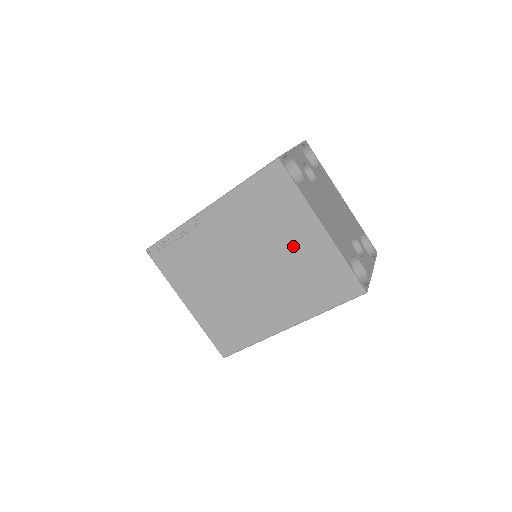
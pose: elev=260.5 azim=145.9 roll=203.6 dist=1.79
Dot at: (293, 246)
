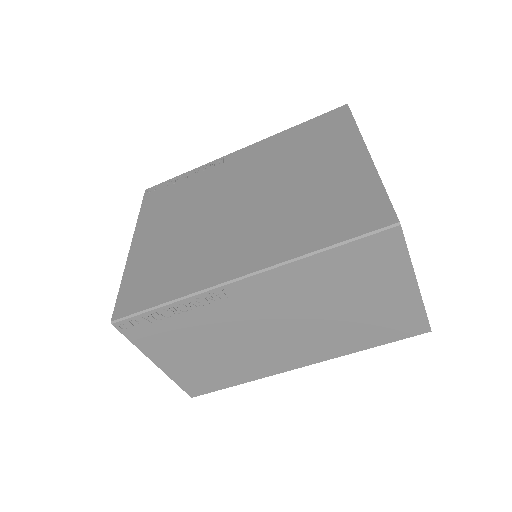
Dot at: (317, 173)
